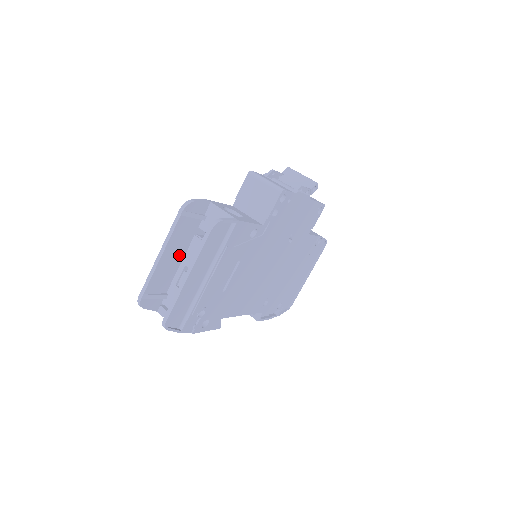
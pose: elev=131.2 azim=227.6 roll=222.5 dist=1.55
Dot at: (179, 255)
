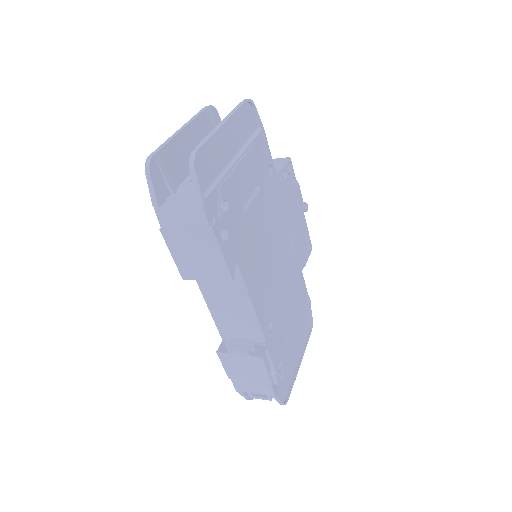
Dot at: occluded
